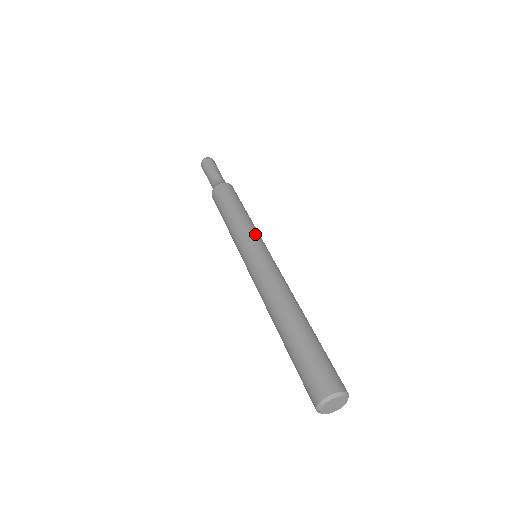
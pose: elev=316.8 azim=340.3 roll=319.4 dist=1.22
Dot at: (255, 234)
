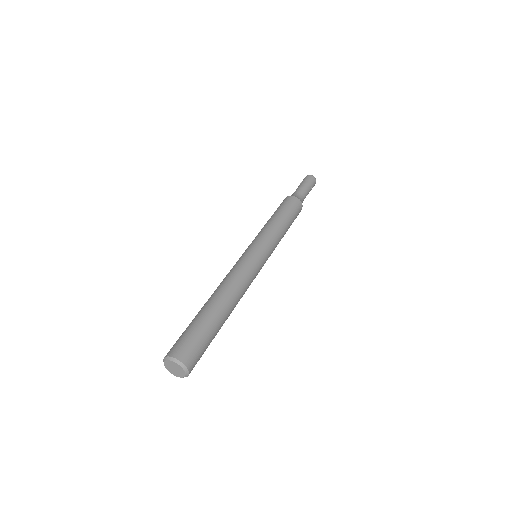
Dot at: (257, 238)
